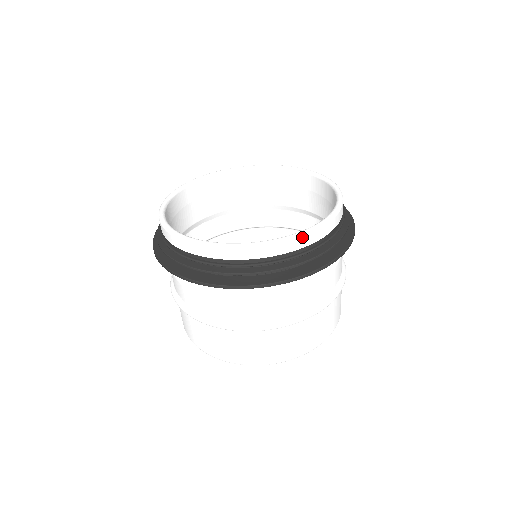
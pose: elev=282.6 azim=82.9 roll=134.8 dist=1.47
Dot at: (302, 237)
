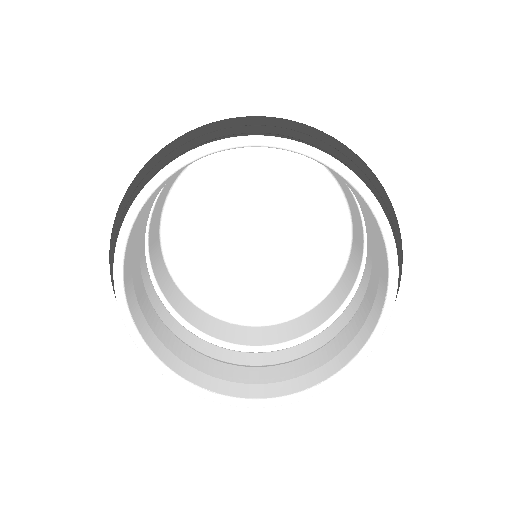
Dot at: (297, 401)
